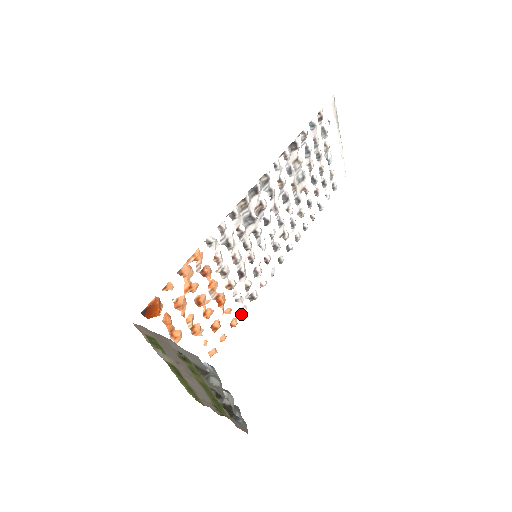
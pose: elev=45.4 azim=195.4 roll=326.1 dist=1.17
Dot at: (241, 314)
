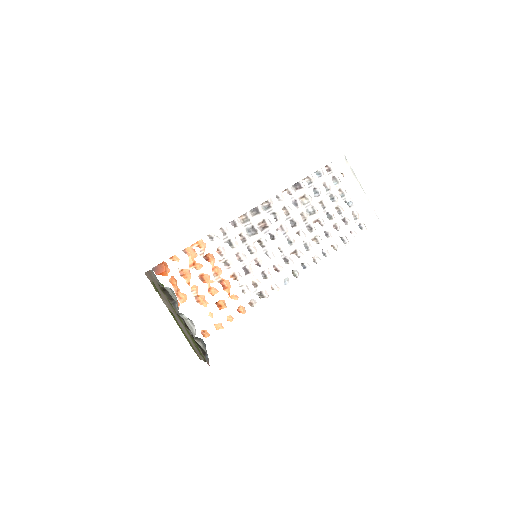
Dot at: (250, 305)
